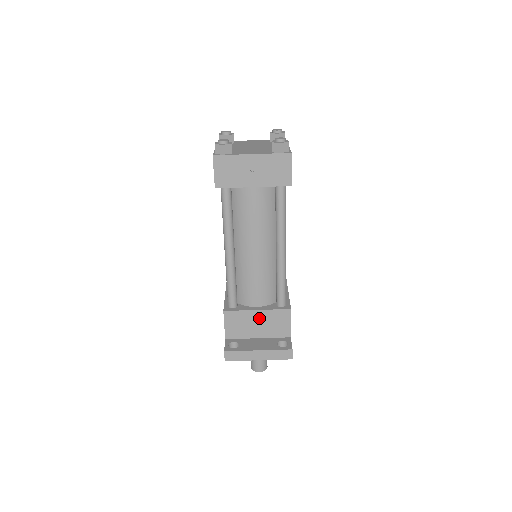
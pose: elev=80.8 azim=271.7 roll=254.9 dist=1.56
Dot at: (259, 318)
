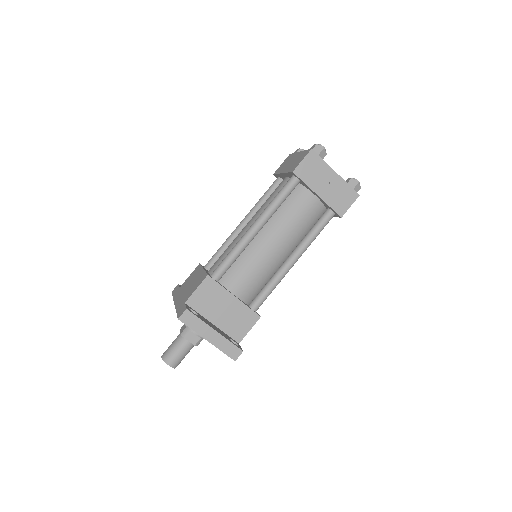
Dot at: (230, 305)
